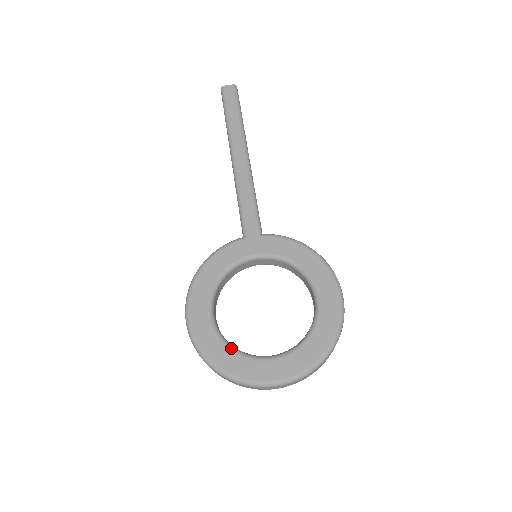
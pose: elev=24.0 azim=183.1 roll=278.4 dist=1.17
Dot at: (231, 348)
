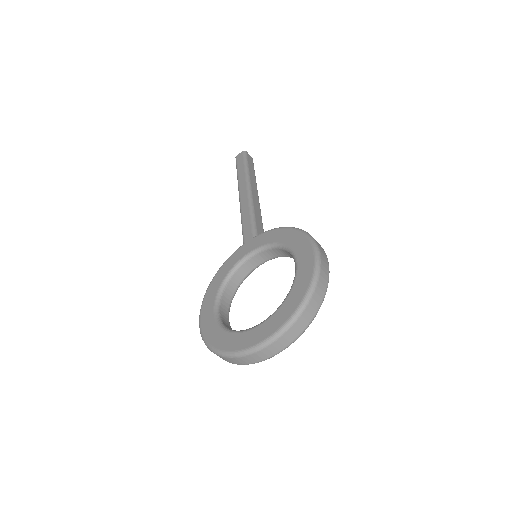
Dot at: (227, 330)
